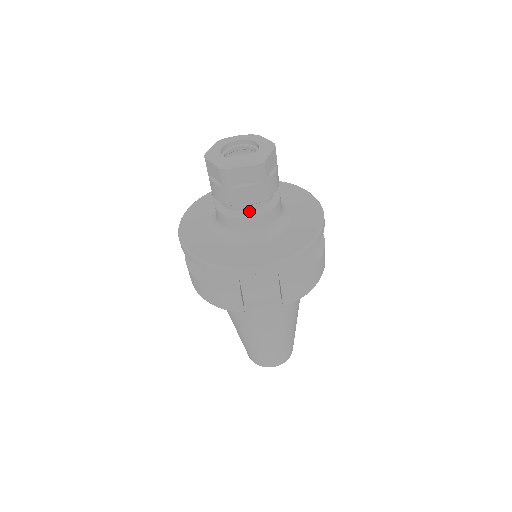
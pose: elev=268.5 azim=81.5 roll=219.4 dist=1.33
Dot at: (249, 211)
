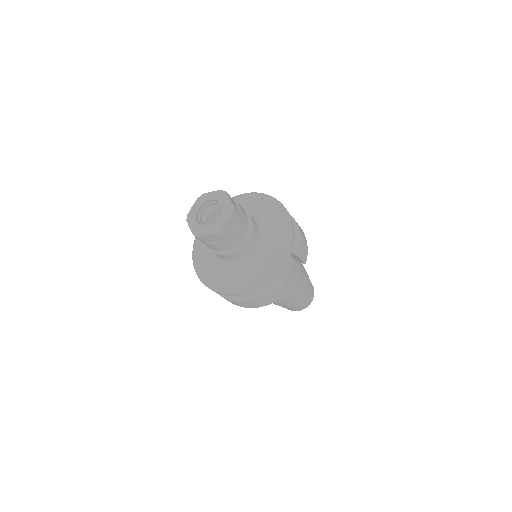
Dot at: (244, 238)
